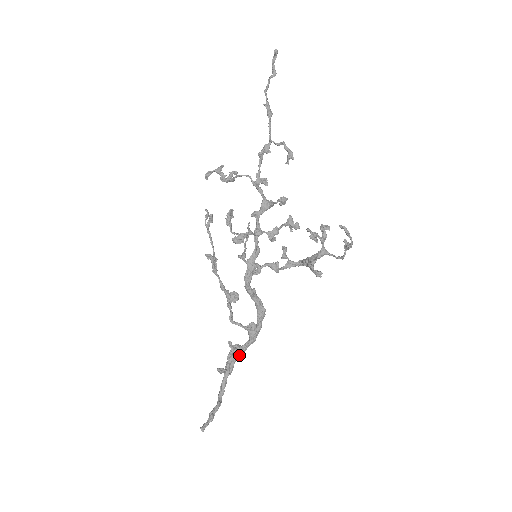
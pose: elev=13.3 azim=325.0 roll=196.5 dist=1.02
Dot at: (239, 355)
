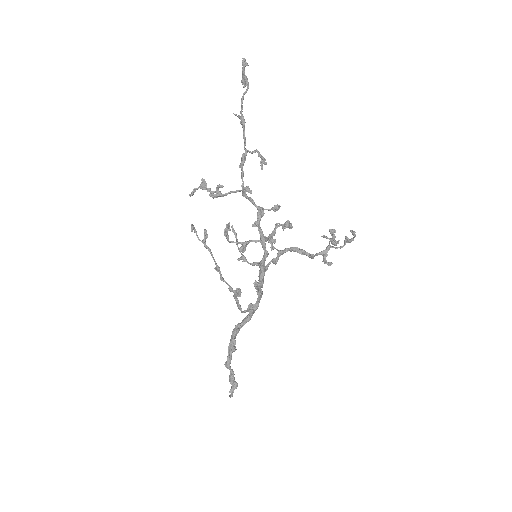
Dot at: occluded
